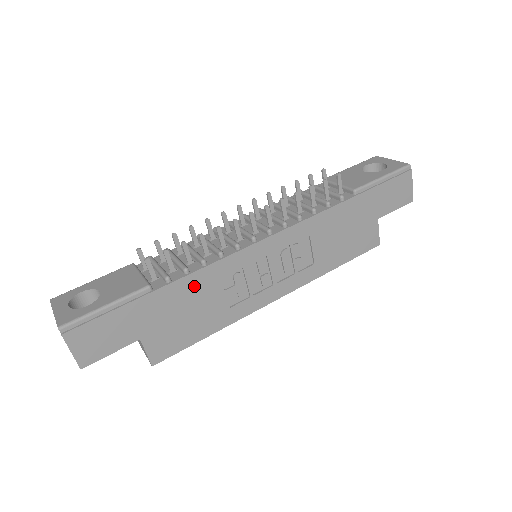
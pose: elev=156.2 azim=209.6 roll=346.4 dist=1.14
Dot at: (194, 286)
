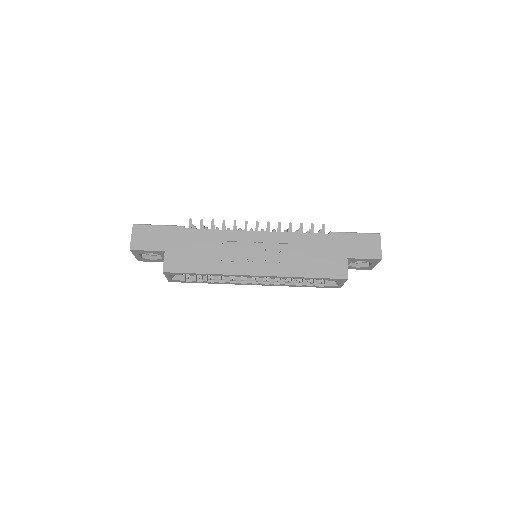
Dot at: (206, 237)
